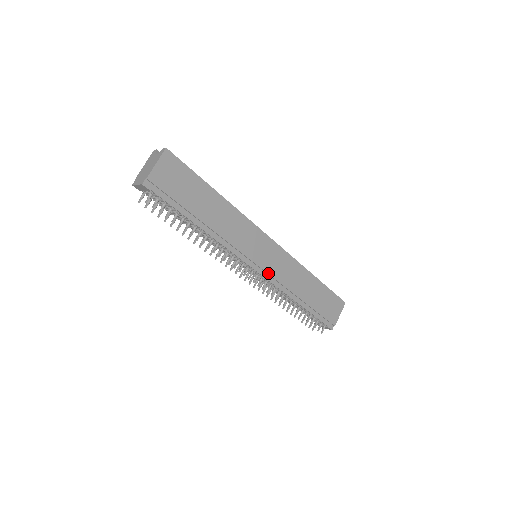
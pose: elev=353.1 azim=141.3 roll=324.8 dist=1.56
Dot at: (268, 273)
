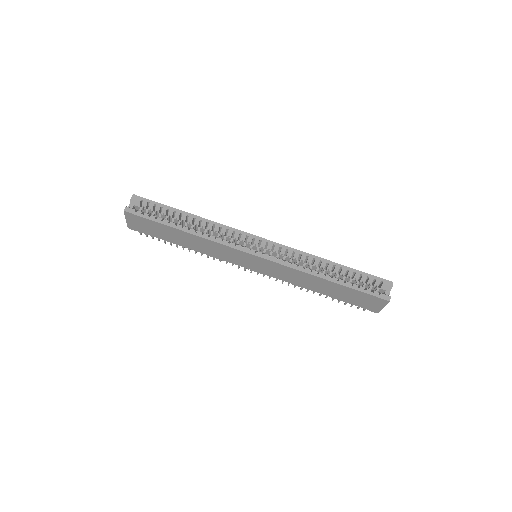
Dot at: (265, 273)
